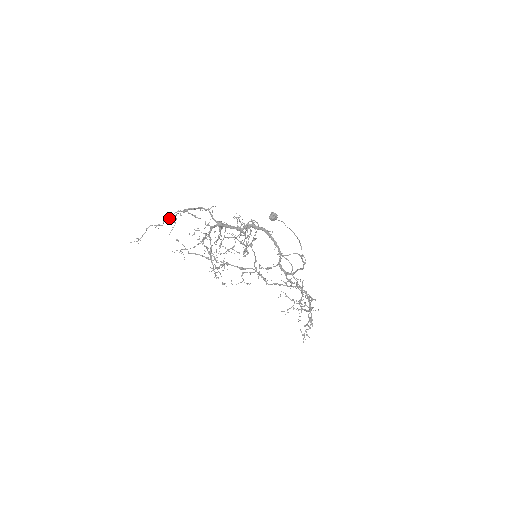
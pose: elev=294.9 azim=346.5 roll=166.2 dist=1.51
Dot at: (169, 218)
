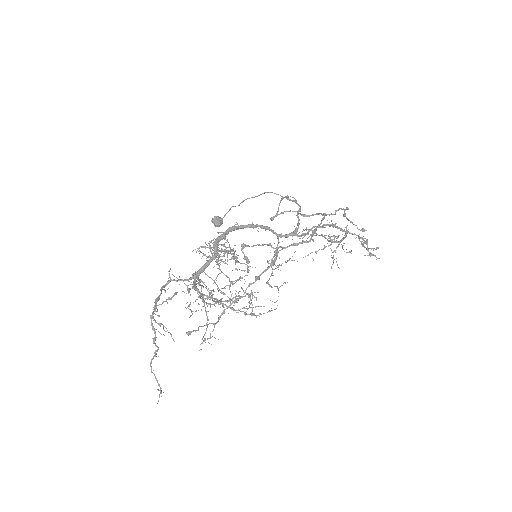
Dot at: occluded
